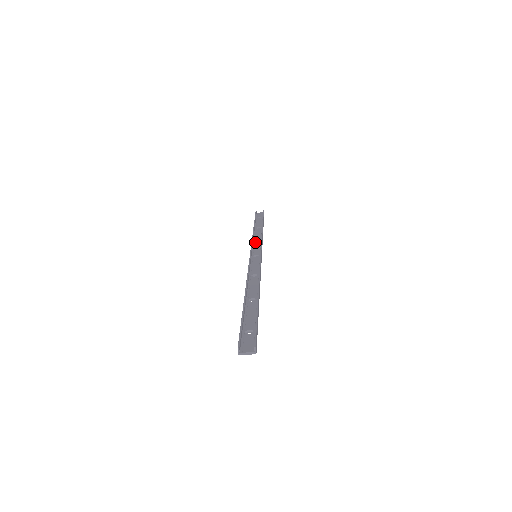
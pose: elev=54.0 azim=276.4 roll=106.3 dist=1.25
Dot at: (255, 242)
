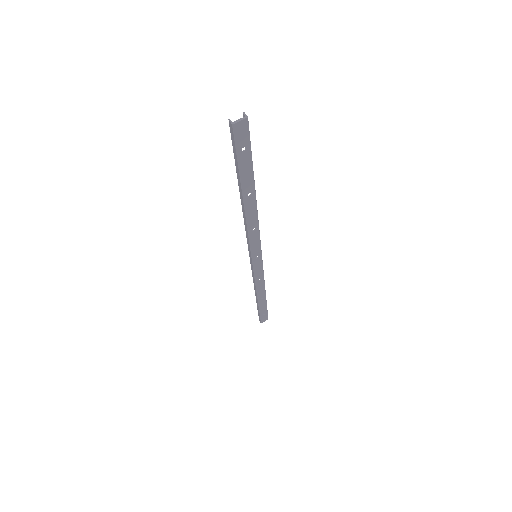
Dot at: (256, 277)
